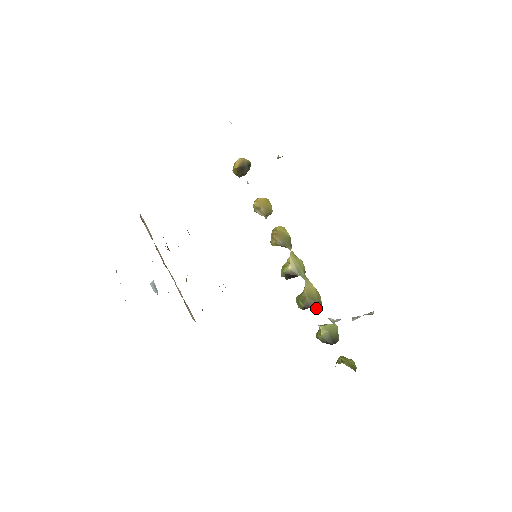
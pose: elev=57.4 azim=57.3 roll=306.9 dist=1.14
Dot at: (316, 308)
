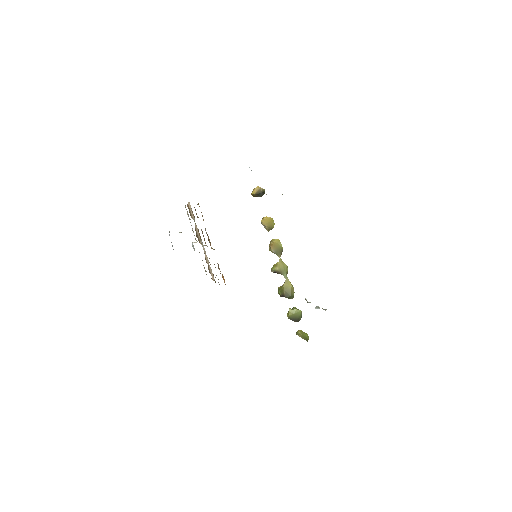
Dot at: (289, 298)
